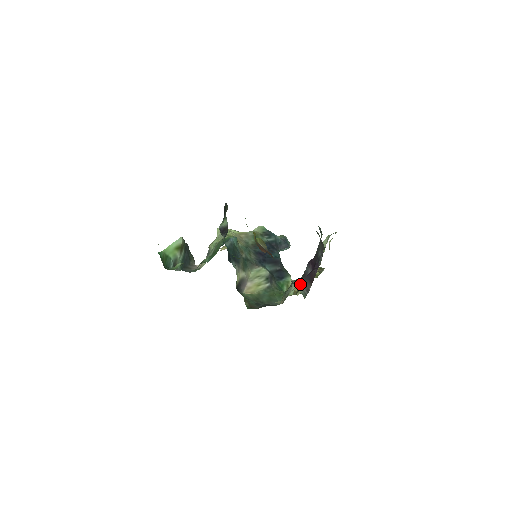
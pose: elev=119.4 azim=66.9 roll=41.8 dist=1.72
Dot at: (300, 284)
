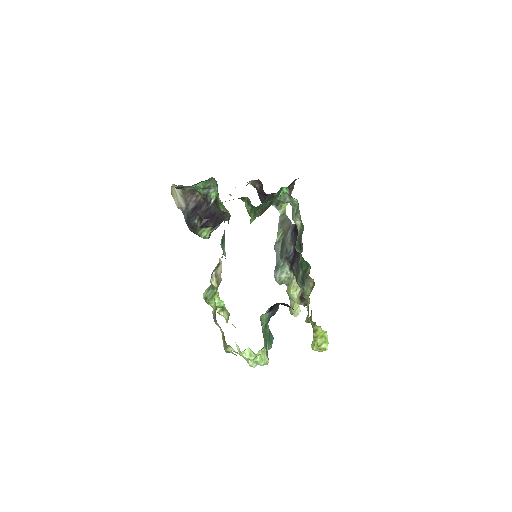
Dot at: occluded
